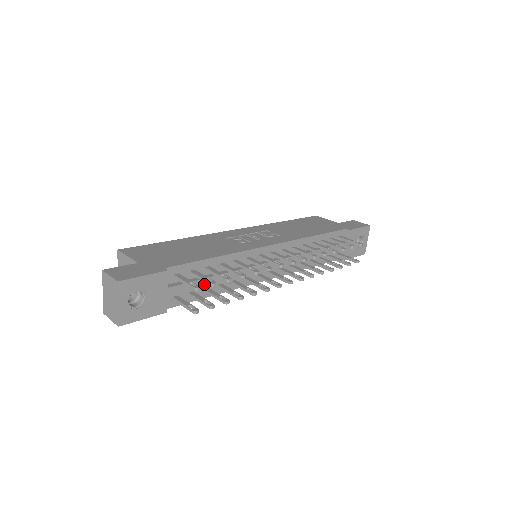
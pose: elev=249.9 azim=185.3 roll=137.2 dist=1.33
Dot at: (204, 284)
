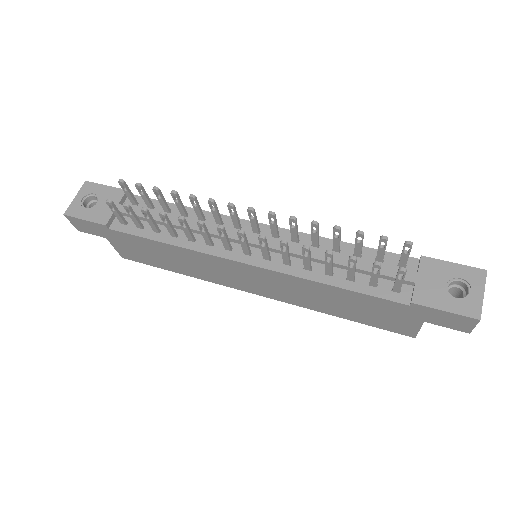
Dot at: (154, 218)
